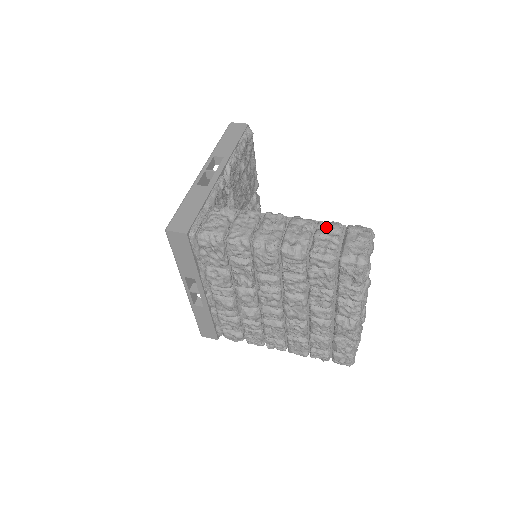
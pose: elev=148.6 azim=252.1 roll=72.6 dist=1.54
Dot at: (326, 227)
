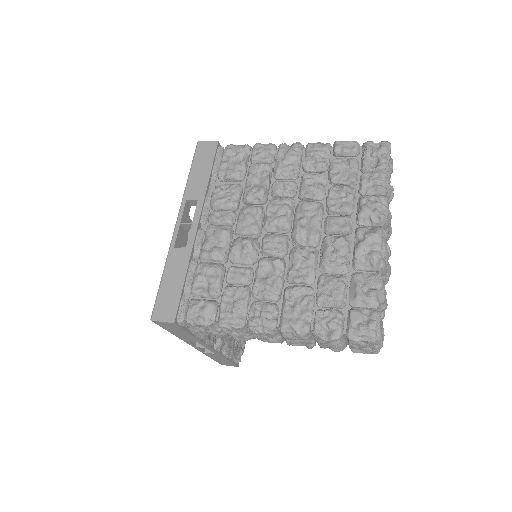
Dot at: occluded
